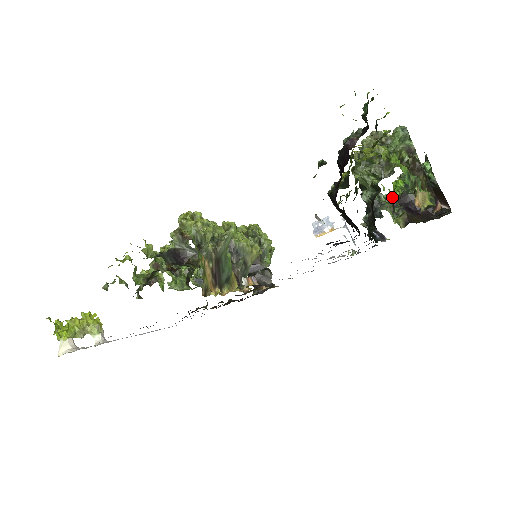
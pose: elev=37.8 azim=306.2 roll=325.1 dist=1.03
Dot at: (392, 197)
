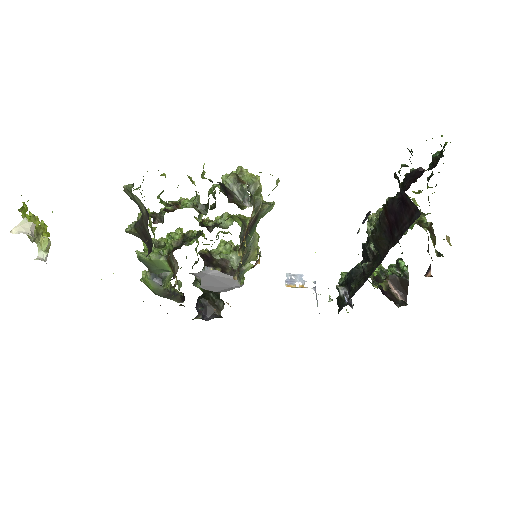
Dot at: occluded
